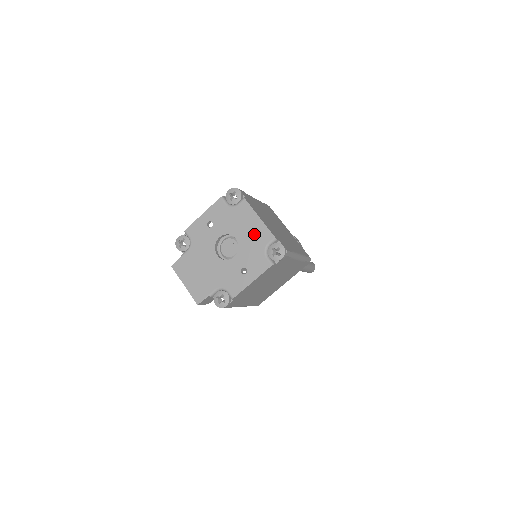
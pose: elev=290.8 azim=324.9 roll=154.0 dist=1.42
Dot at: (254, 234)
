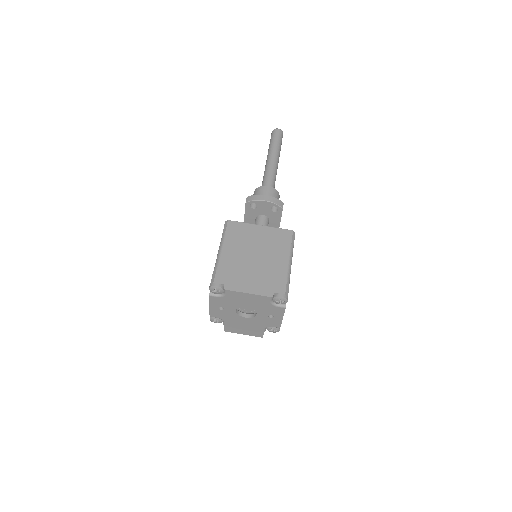
Dot at: (255, 301)
